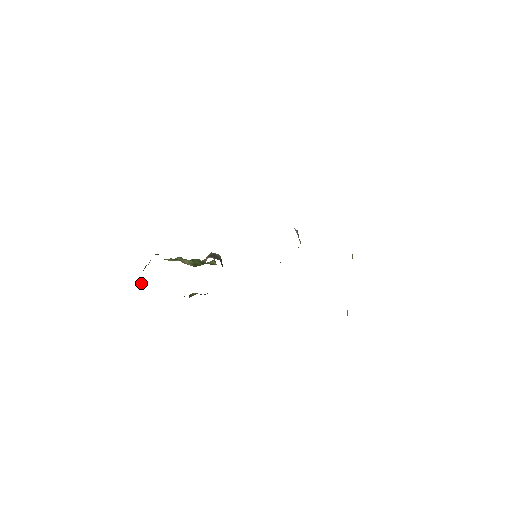
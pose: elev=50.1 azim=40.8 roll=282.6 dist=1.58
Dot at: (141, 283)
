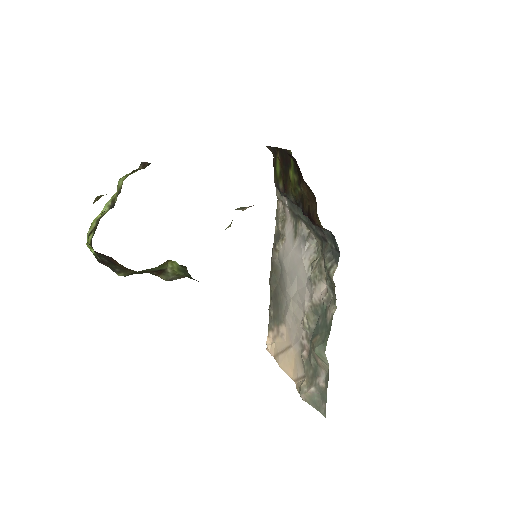
Dot at: (97, 196)
